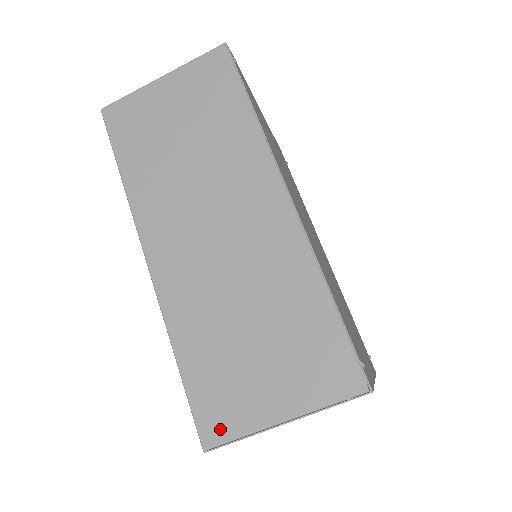
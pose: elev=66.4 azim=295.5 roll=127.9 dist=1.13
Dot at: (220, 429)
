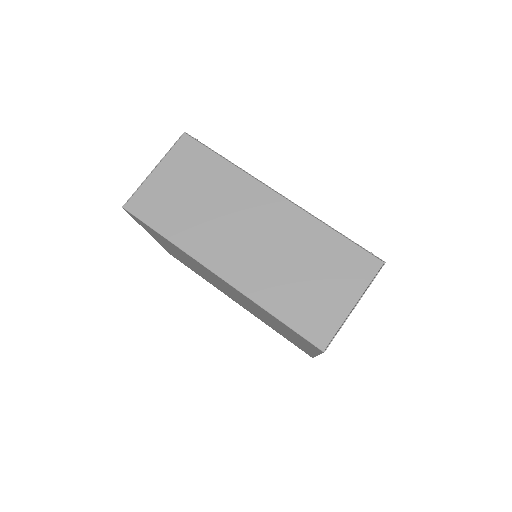
Dot at: (324, 334)
